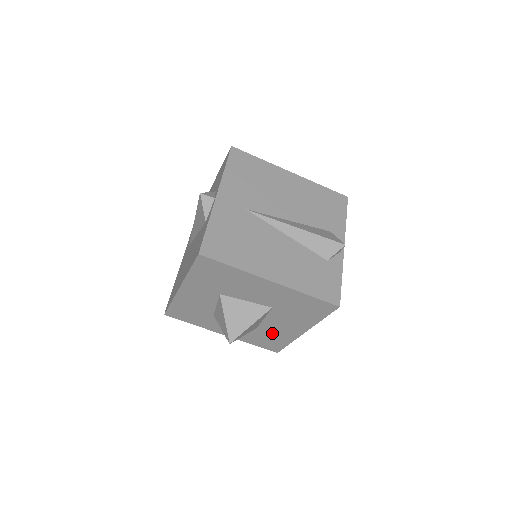
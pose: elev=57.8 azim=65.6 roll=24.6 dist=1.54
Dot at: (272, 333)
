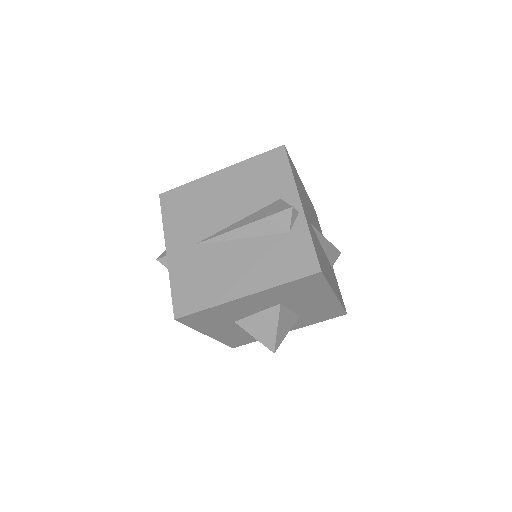
Dot at: (316, 311)
